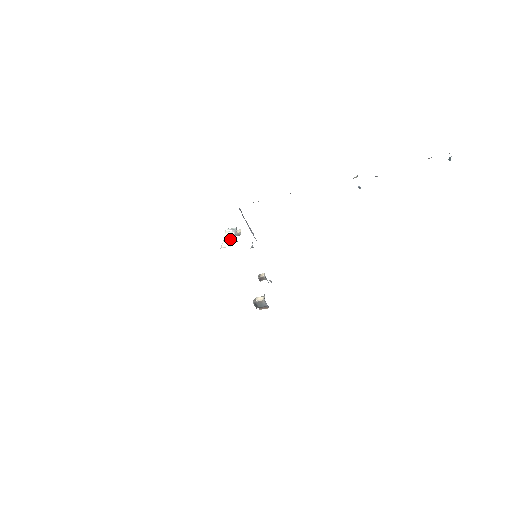
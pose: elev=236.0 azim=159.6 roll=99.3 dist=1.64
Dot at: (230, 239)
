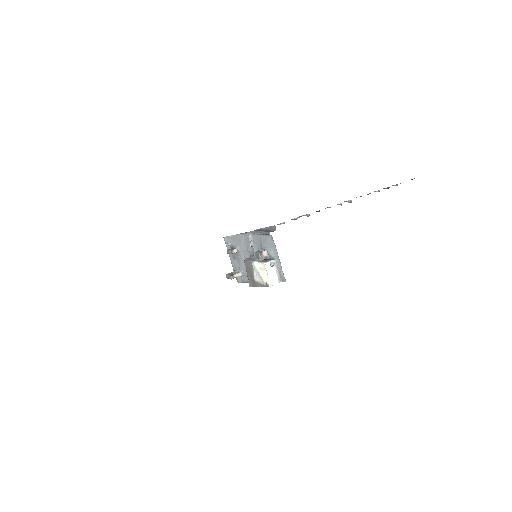
Dot at: (274, 275)
